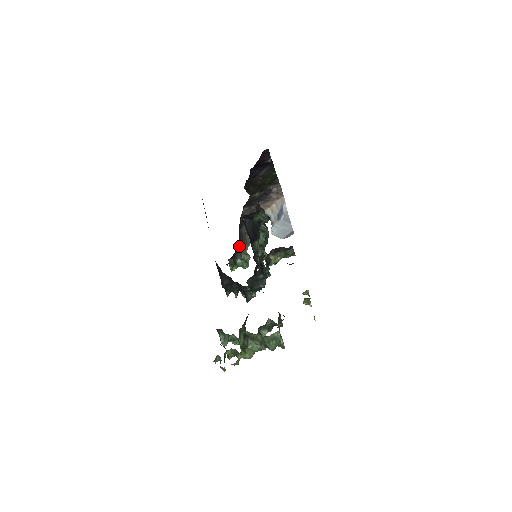
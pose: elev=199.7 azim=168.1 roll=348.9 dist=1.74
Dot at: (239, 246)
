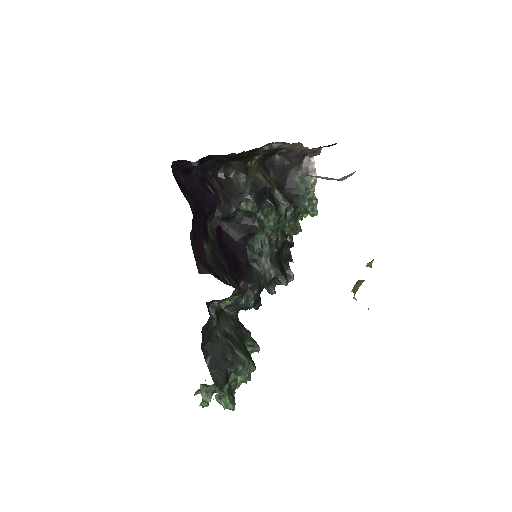
Dot at: (292, 196)
